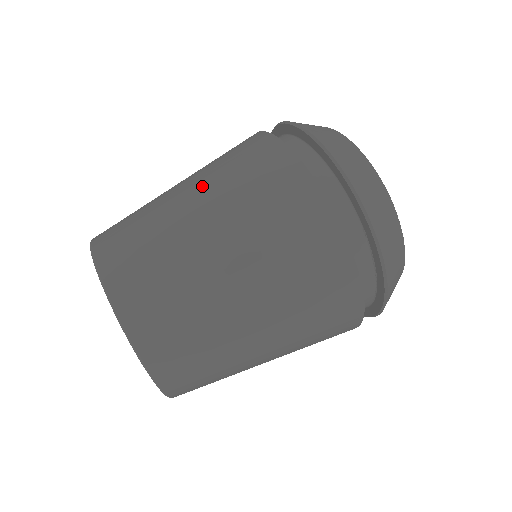
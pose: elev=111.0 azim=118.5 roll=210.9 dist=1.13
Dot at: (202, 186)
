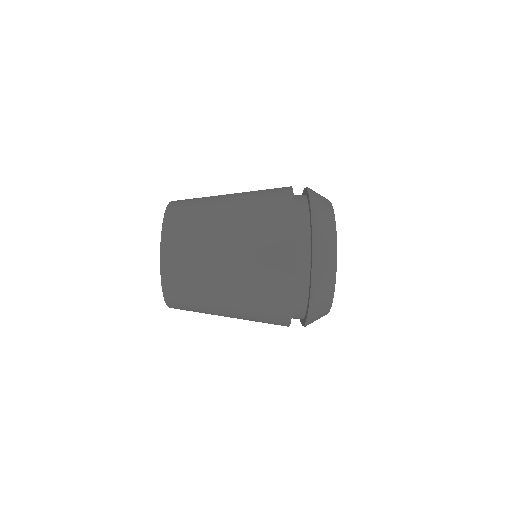
Dot at: (240, 193)
